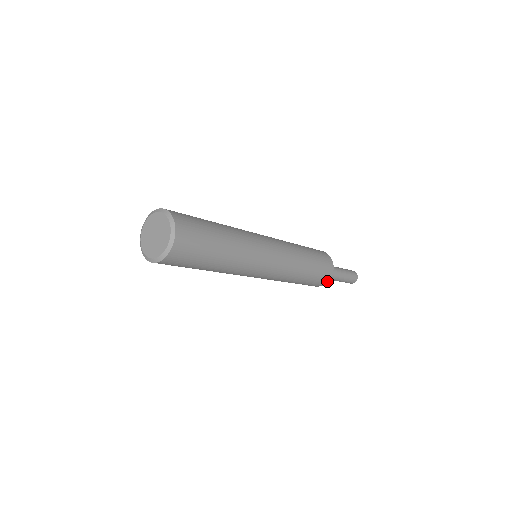
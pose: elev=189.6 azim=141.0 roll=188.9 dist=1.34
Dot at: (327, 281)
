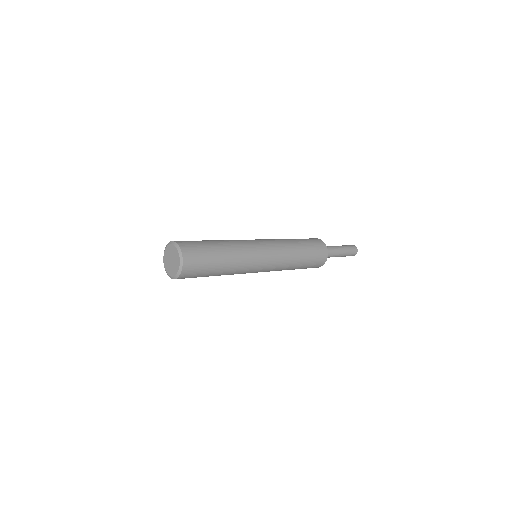
Dot at: (327, 253)
